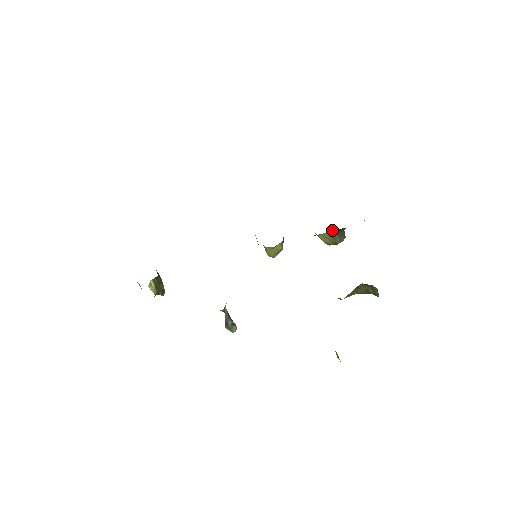
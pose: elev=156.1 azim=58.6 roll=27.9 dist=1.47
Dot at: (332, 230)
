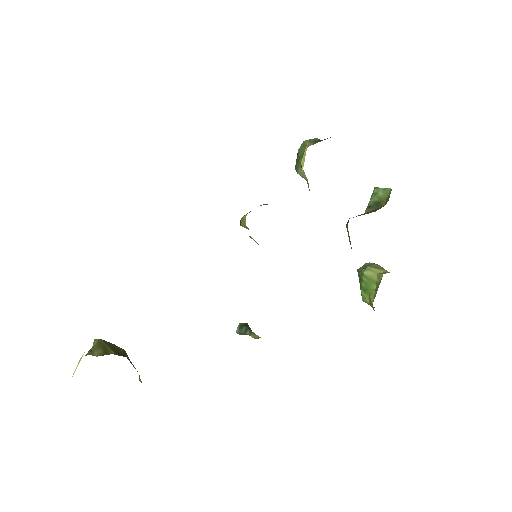
Dot at: occluded
